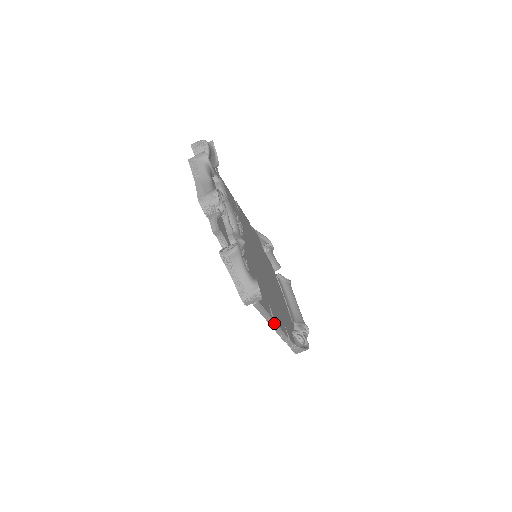
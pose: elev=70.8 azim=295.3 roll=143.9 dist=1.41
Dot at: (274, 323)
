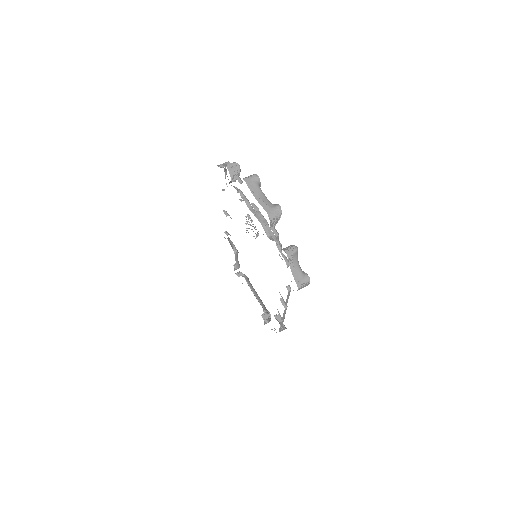
Dot at: (287, 306)
